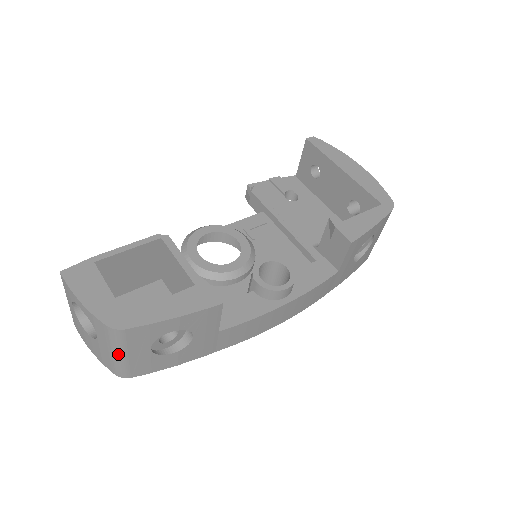
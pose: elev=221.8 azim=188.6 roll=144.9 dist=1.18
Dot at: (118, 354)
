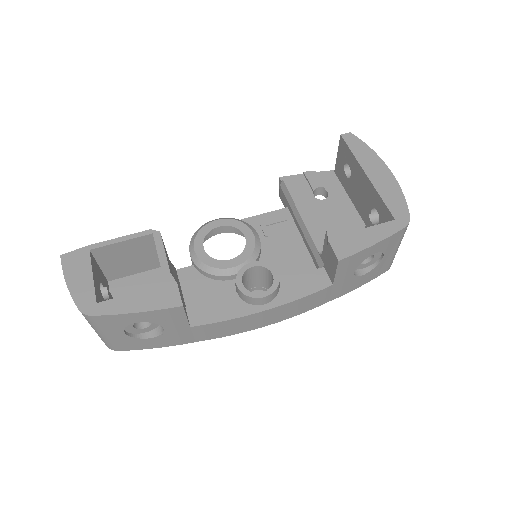
Dot at: (98, 332)
